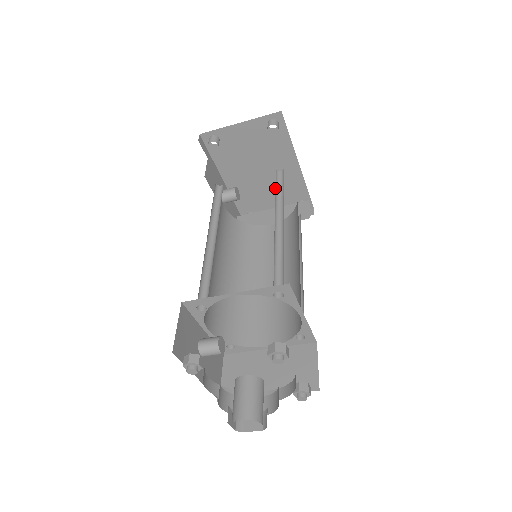
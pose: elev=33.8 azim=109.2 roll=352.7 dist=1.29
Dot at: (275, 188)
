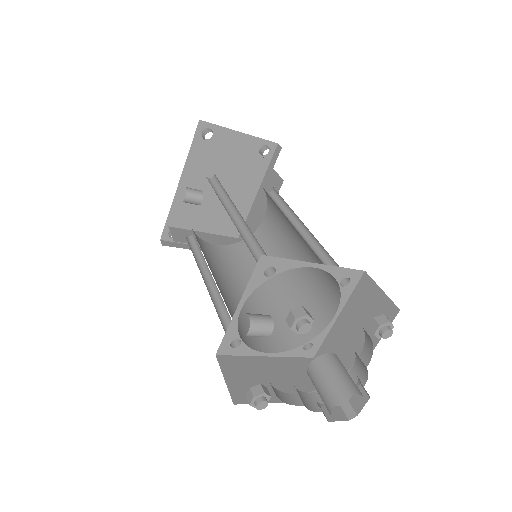
Dot at: occluded
